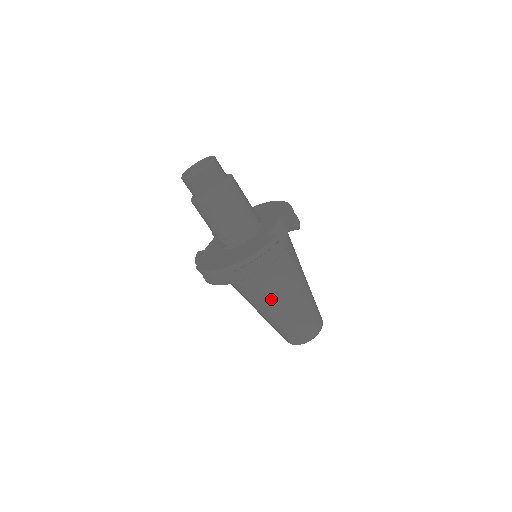
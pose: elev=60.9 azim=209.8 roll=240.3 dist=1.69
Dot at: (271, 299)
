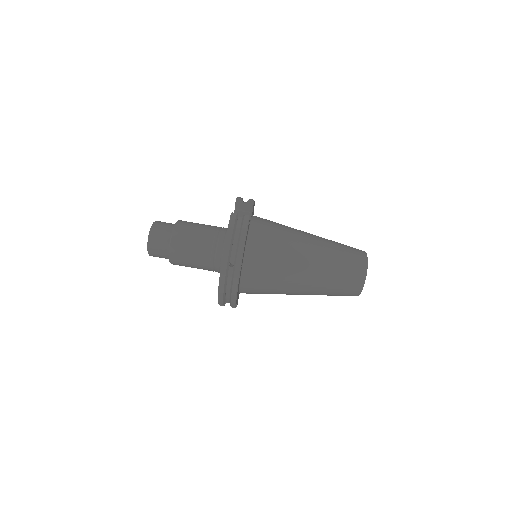
Dot at: (289, 266)
